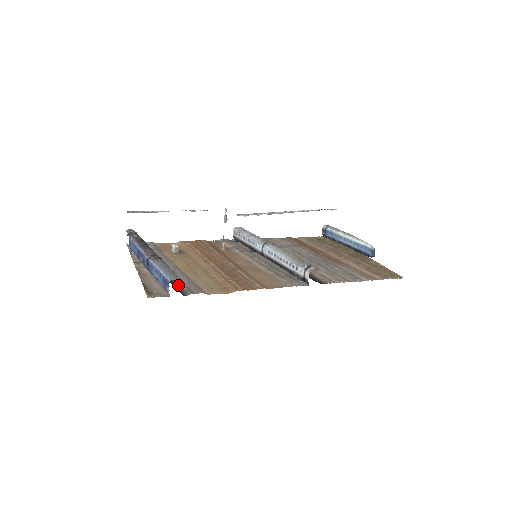
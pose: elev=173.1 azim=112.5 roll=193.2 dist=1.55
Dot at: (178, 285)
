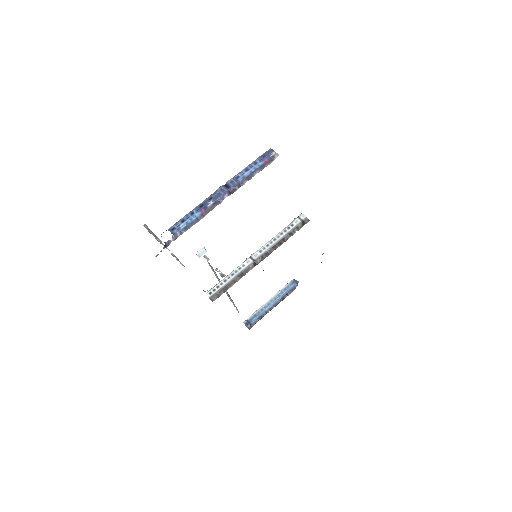
Dot at: occluded
